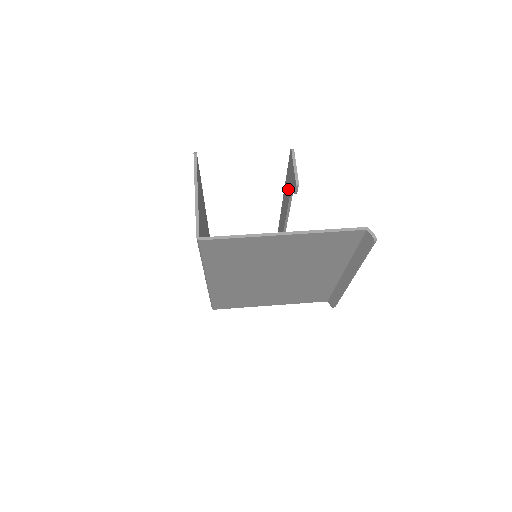
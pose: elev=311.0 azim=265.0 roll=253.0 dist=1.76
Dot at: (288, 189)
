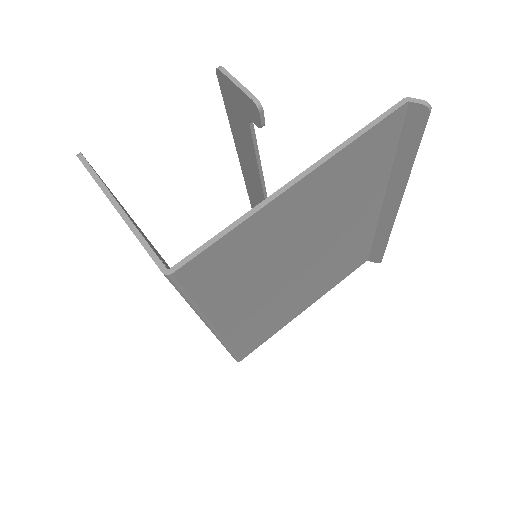
Dot at: (244, 136)
